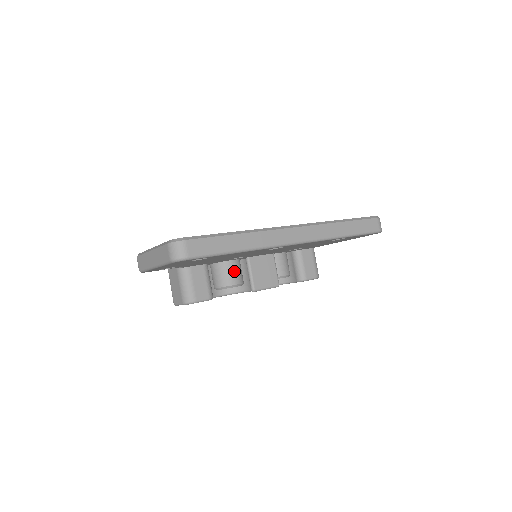
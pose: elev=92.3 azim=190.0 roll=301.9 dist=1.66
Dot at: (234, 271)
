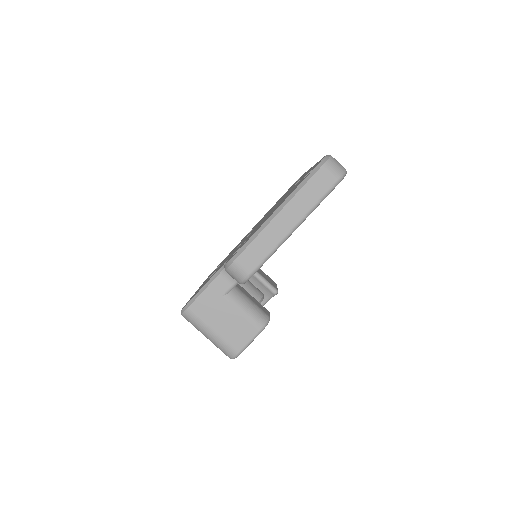
Dot at: (251, 283)
